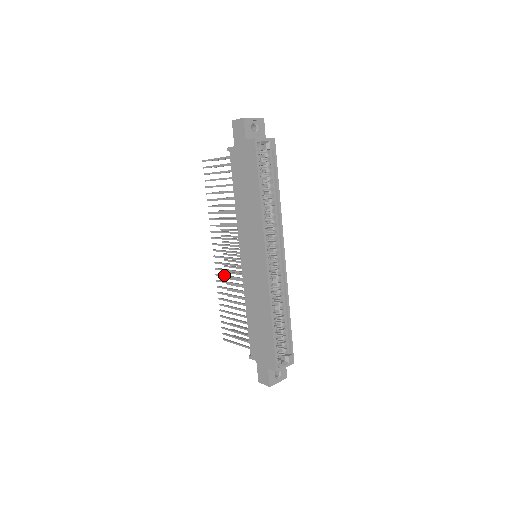
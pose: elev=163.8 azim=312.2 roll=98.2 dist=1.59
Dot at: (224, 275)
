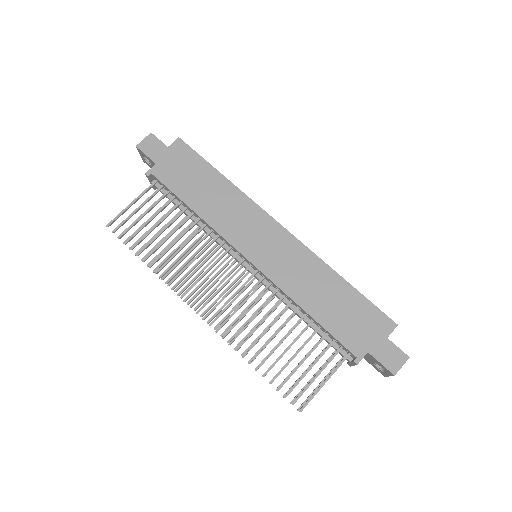
Dot at: occluded
